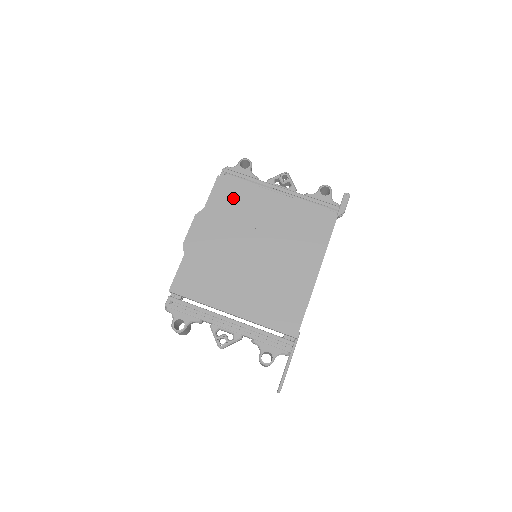
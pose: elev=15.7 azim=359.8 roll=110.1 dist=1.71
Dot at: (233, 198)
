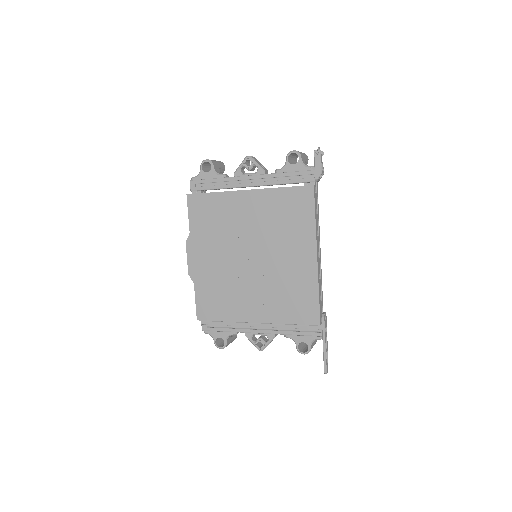
Dot at: (209, 212)
